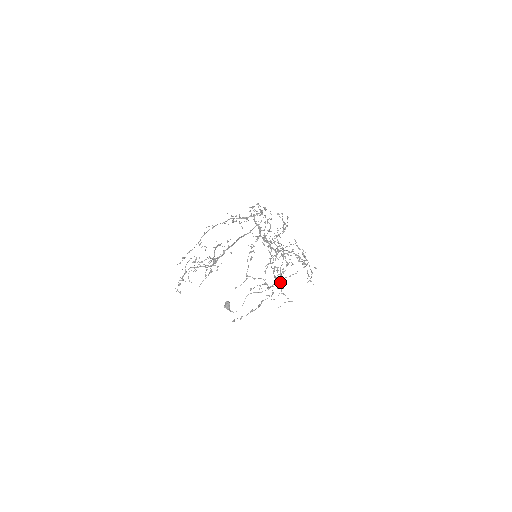
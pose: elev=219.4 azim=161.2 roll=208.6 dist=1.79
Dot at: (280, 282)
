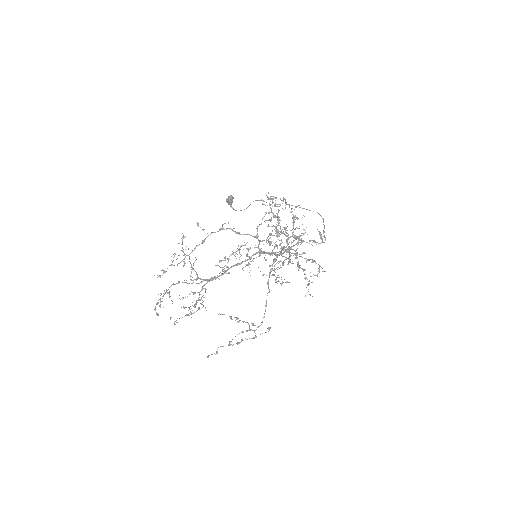
Dot at: (277, 283)
